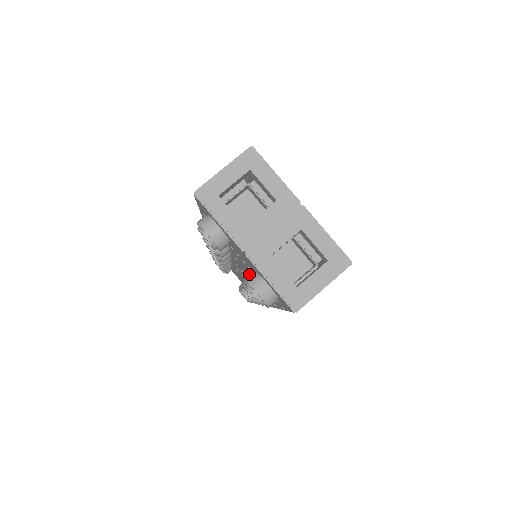
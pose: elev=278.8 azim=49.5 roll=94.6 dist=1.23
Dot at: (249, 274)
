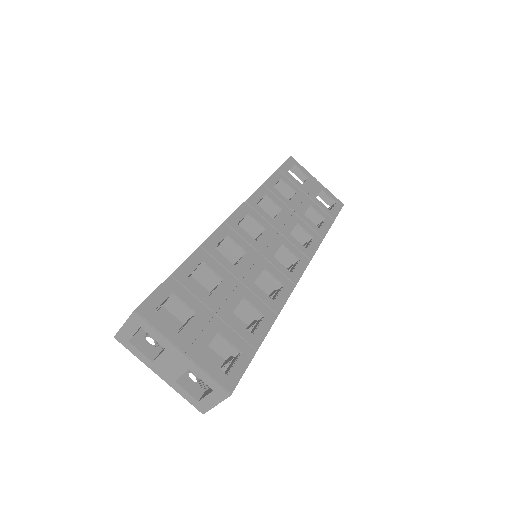
Dot at: occluded
